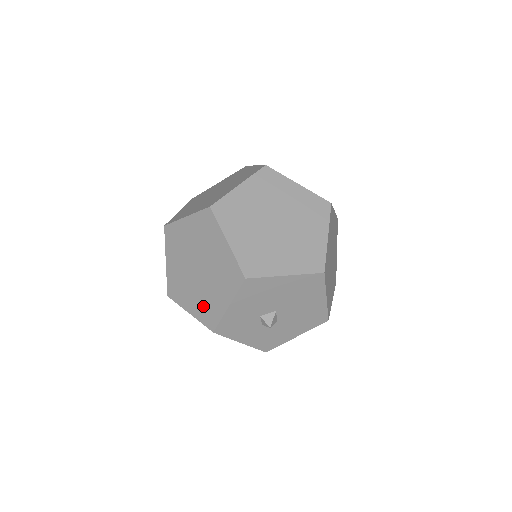
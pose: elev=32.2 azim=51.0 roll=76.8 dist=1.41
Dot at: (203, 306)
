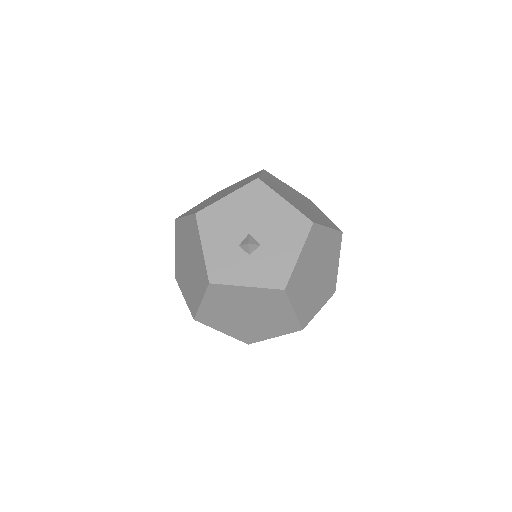
Dot at: (200, 279)
